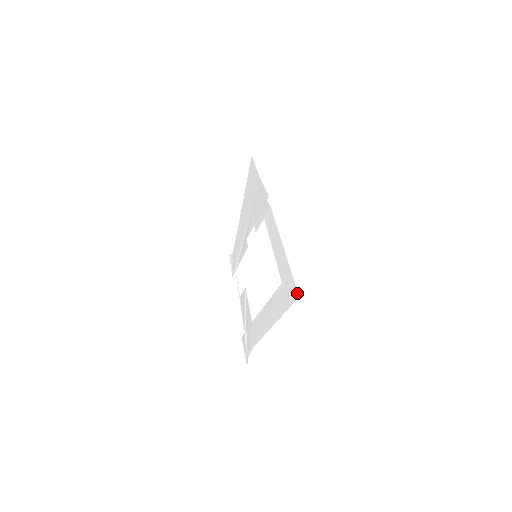
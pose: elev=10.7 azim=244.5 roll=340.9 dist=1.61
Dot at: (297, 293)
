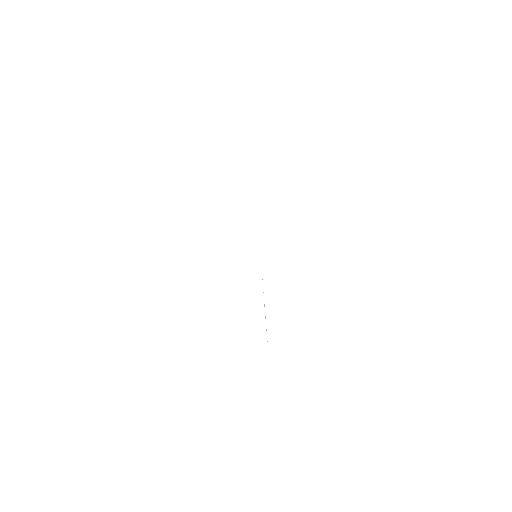
Dot at: occluded
